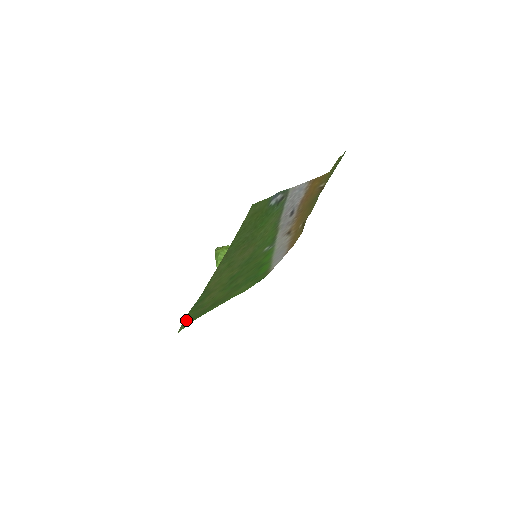
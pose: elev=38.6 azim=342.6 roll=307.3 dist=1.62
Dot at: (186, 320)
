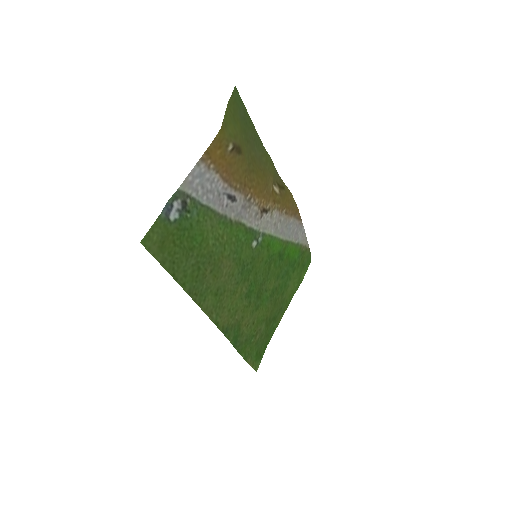
Dot at: (251, 357)
